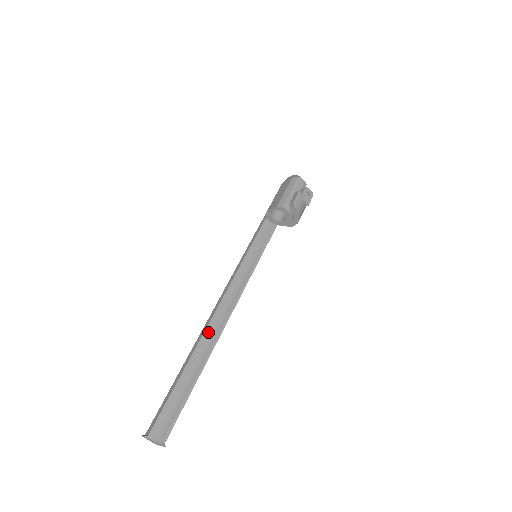
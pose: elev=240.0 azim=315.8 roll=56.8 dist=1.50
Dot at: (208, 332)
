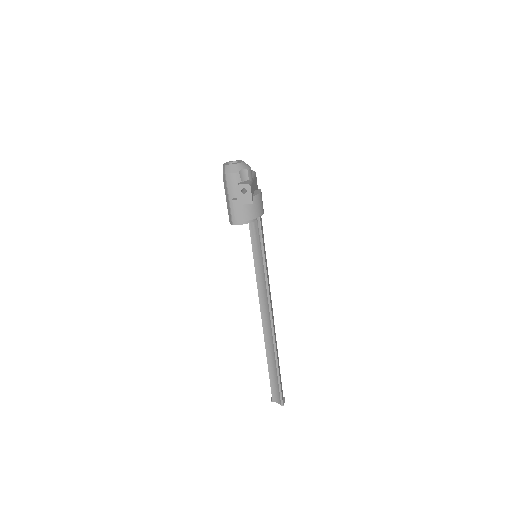
Dot at: (265, 328)
